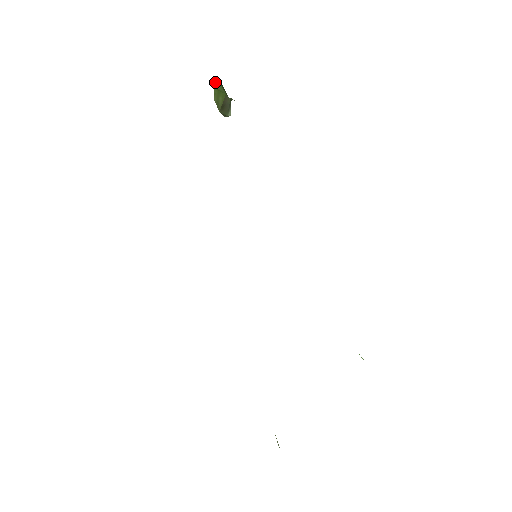
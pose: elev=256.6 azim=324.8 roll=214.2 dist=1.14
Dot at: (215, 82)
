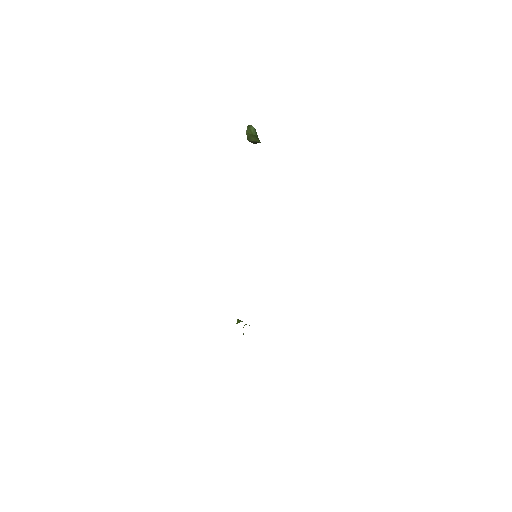
Dot at: (252, 128)
